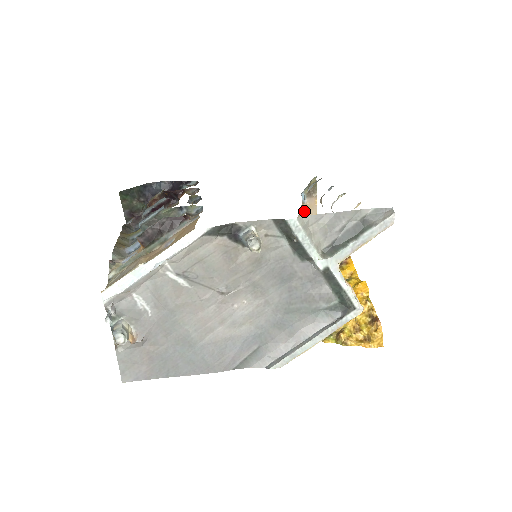
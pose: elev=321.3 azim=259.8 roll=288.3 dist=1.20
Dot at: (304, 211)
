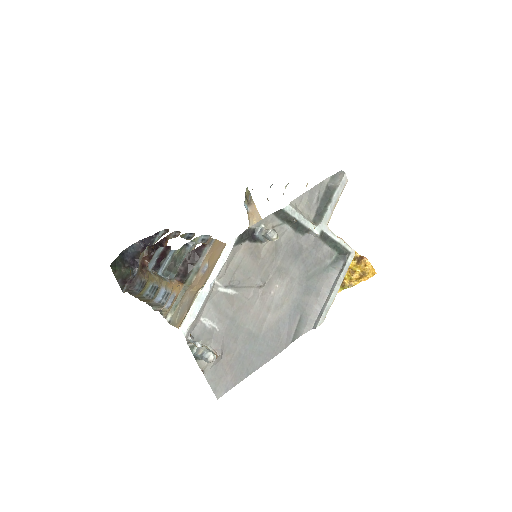
Dot at: (251, 218)
